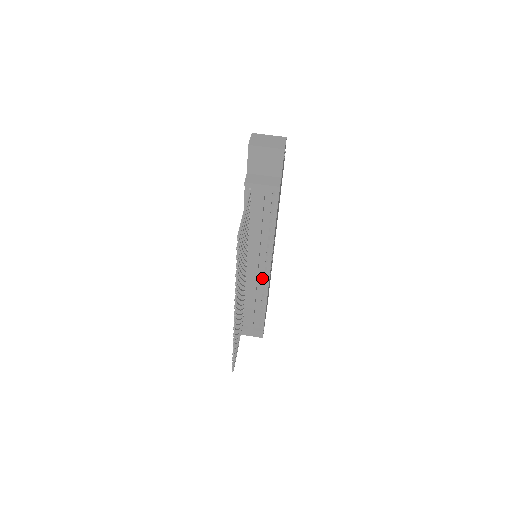
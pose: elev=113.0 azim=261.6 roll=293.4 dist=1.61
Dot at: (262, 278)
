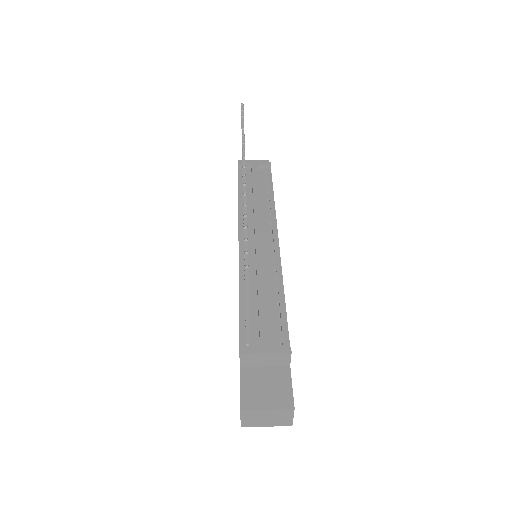
Dot at: (270, 254)
